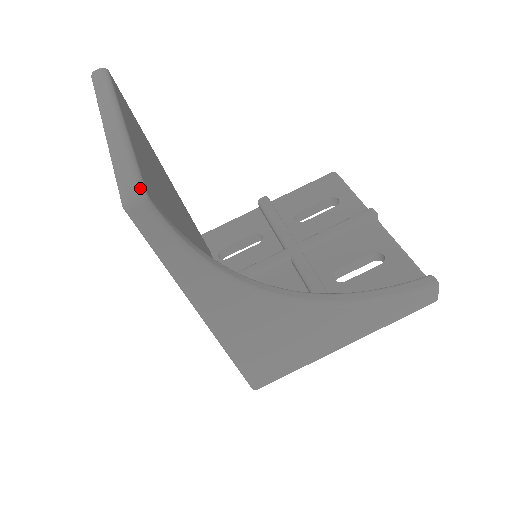
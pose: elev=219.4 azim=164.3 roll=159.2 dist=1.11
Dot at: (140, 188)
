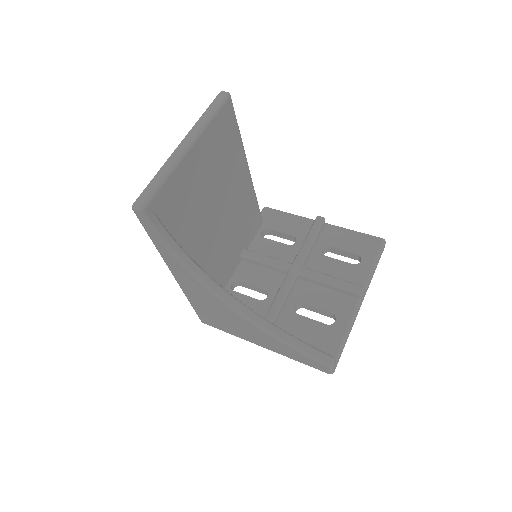
Dot at: (144, 203)
